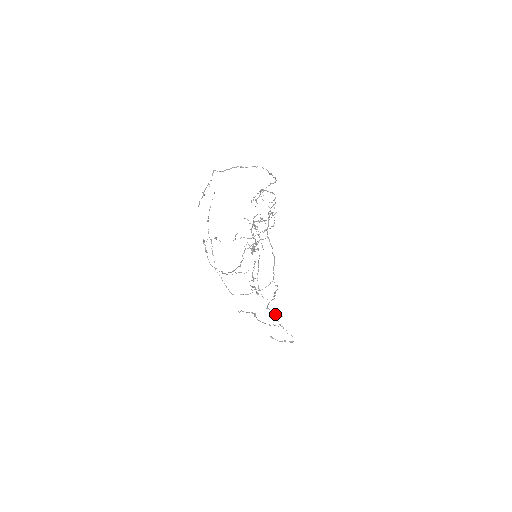
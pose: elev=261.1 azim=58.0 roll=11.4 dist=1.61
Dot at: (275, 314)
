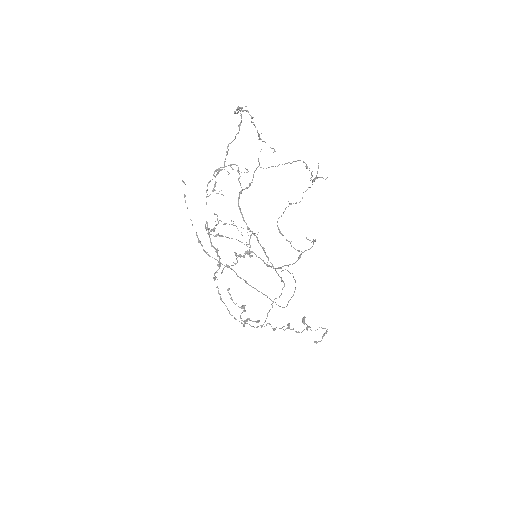
Dot at: occluded
